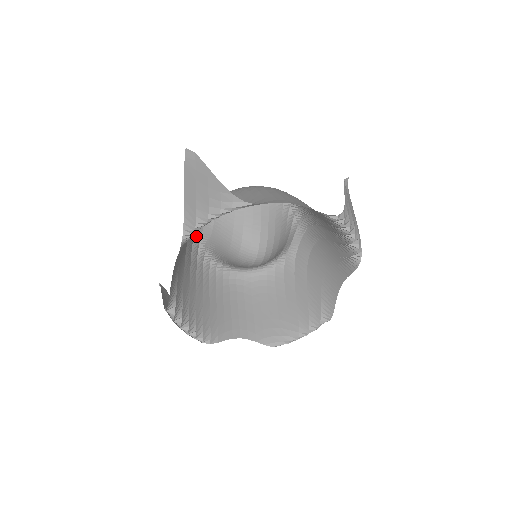
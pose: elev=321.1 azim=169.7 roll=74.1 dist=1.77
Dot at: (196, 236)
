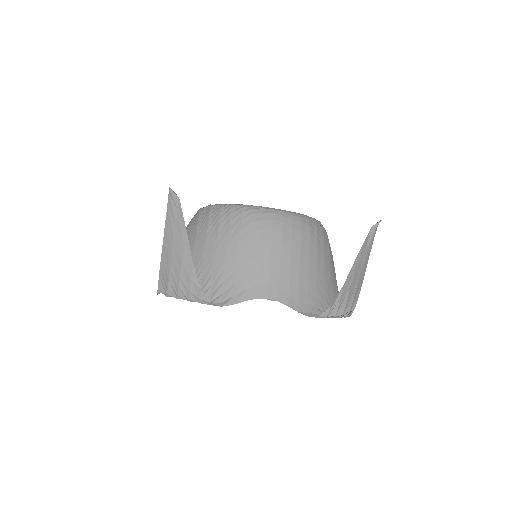
Dot at: occluded
